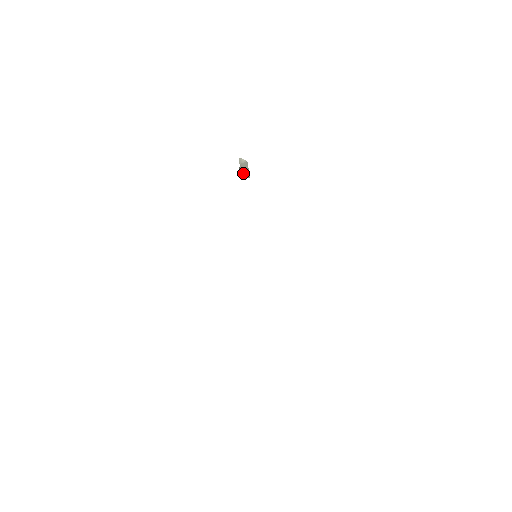
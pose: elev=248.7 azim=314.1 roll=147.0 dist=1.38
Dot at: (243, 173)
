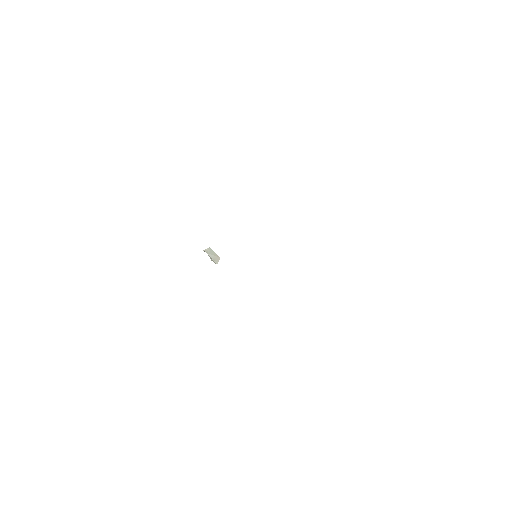
Dot at: (214, 259)
